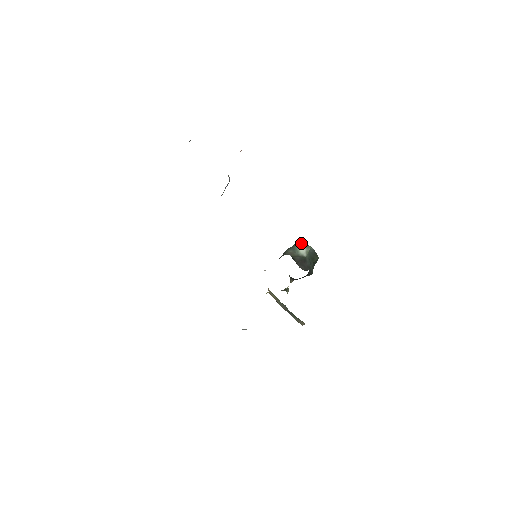
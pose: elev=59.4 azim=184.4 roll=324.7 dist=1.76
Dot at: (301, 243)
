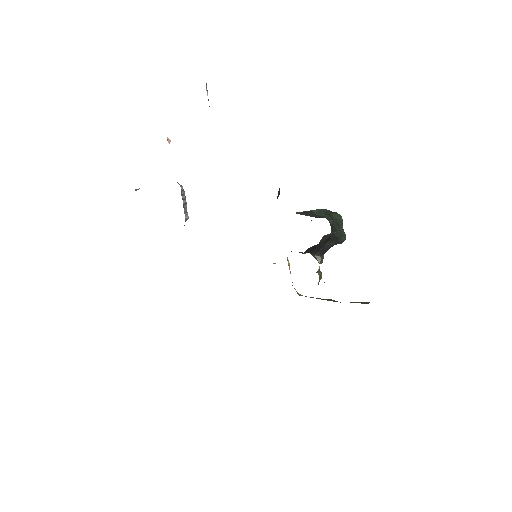
Dot at: occluded
